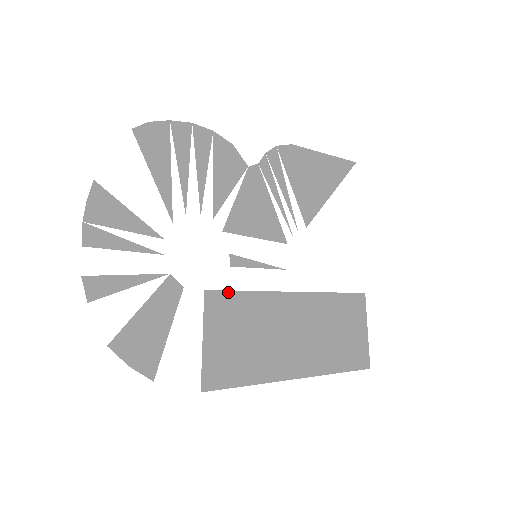
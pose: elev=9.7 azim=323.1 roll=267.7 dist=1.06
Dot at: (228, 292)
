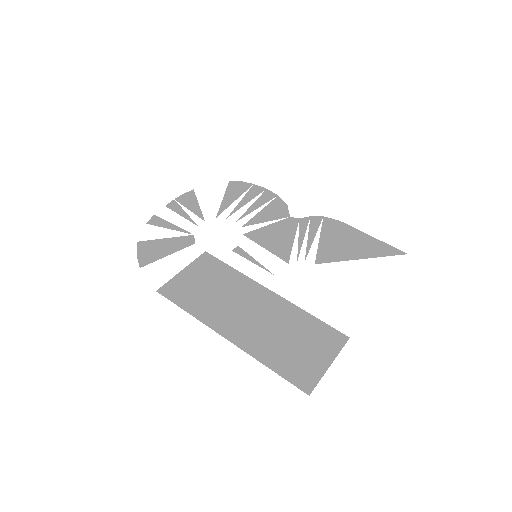
Dot at: (219, 261)
